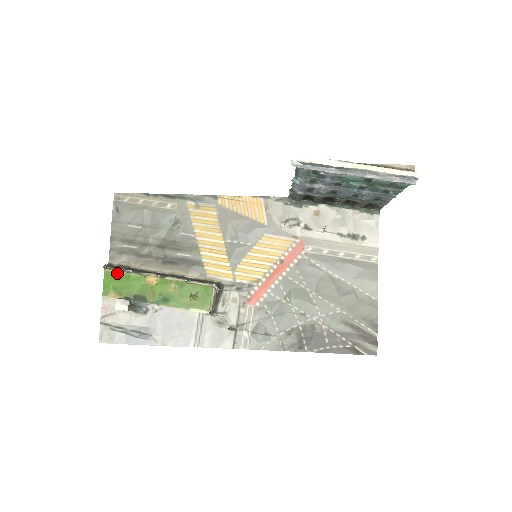
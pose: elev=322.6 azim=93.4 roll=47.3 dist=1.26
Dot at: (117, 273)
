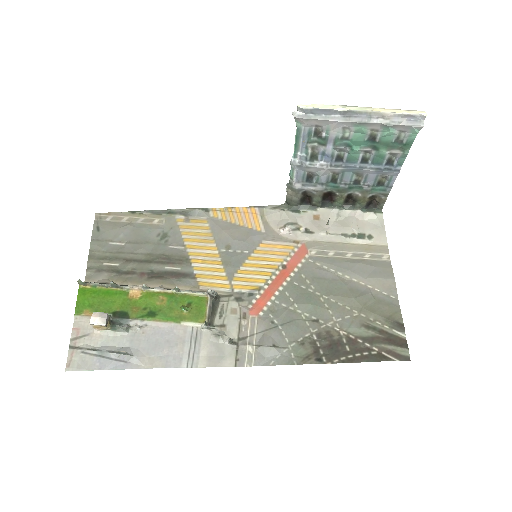
Dot at: (94, 289)
